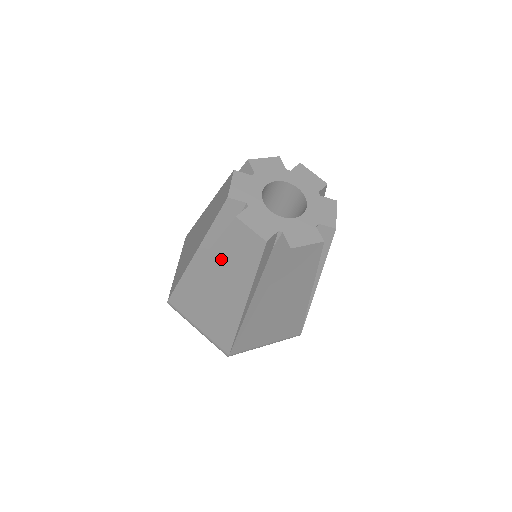
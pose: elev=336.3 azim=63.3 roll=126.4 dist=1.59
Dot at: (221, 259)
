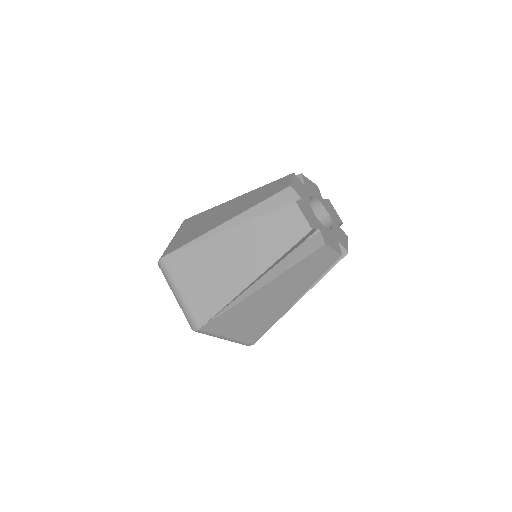
Dot at: (290, 277)
